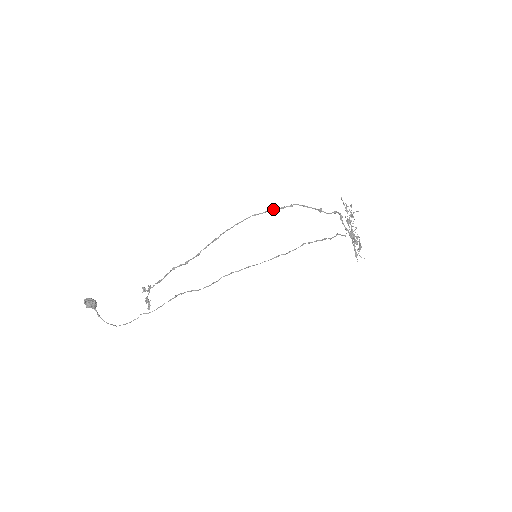
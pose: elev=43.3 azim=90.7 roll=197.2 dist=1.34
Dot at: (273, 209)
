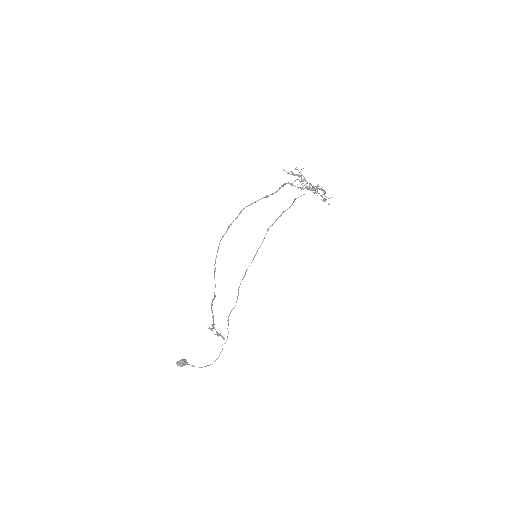
Dot at: (231, 224)
